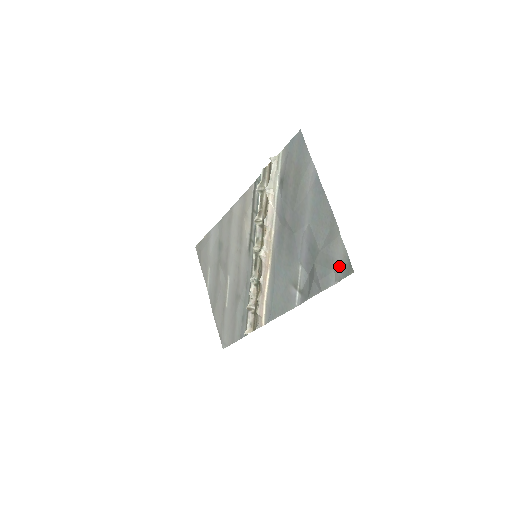
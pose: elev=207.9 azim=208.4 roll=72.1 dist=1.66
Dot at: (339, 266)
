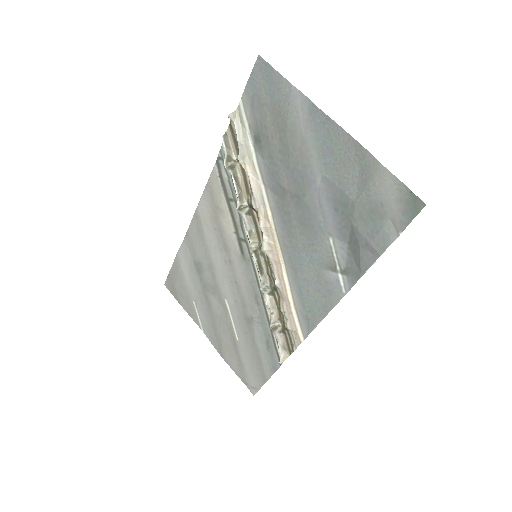
Dot at: (396, 208)
